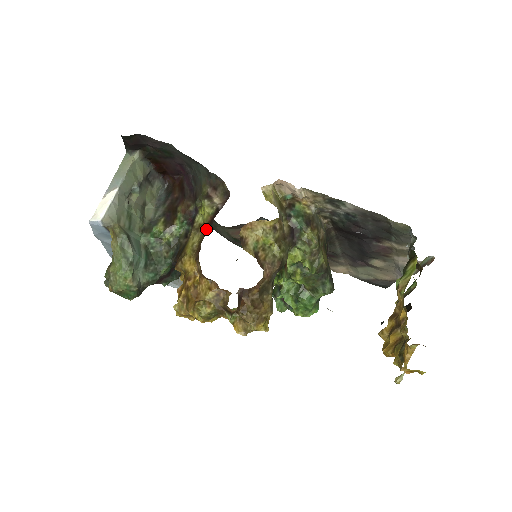
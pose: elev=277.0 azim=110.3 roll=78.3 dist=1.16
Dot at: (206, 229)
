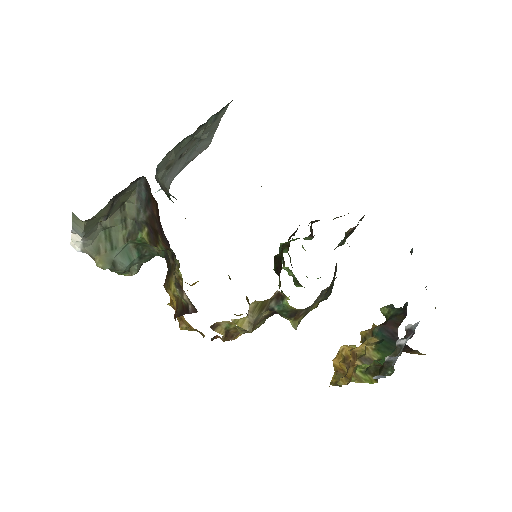
Dot at: (181, 304)
